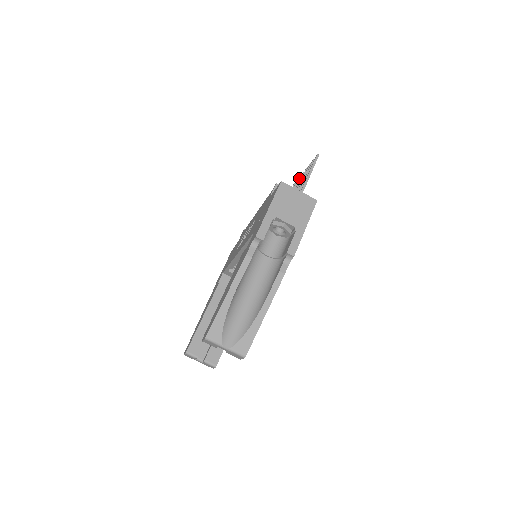
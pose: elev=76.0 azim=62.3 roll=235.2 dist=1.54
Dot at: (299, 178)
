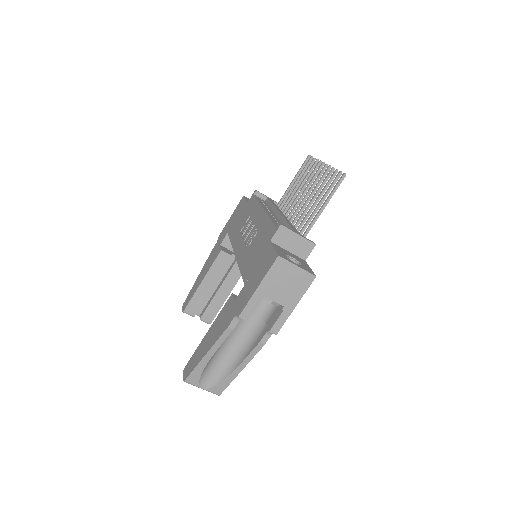
Dot at: (324, 168)
